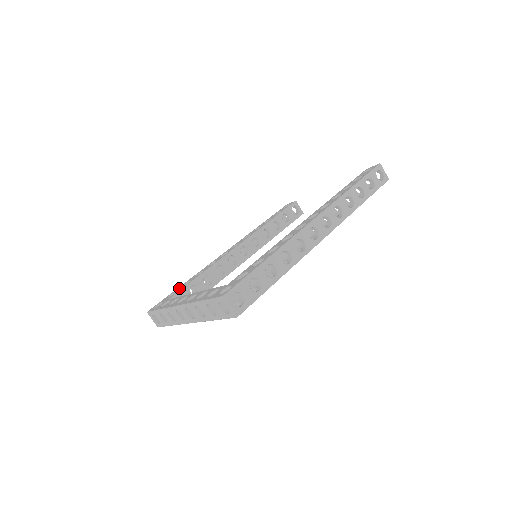
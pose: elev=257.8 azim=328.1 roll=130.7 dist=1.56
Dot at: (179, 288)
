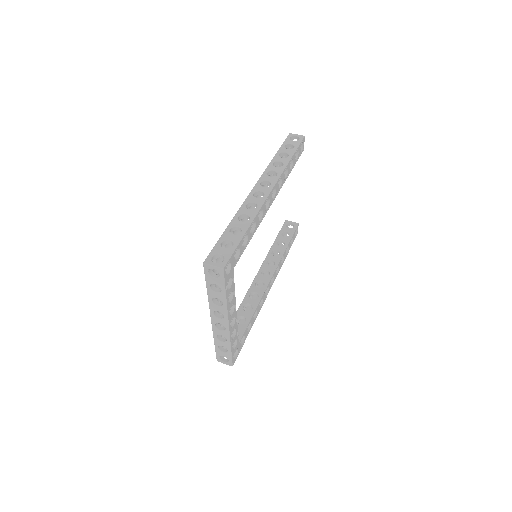
Dot at: occluded
